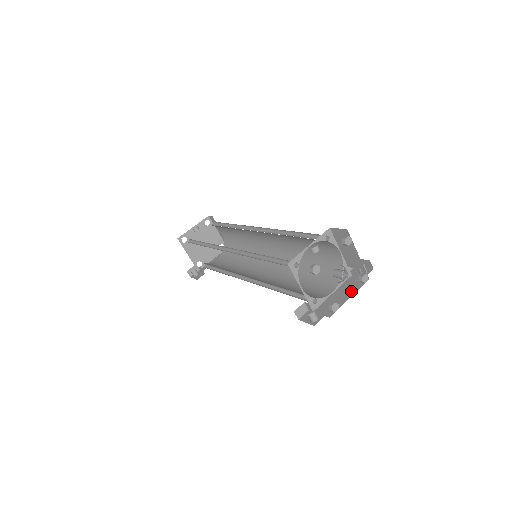
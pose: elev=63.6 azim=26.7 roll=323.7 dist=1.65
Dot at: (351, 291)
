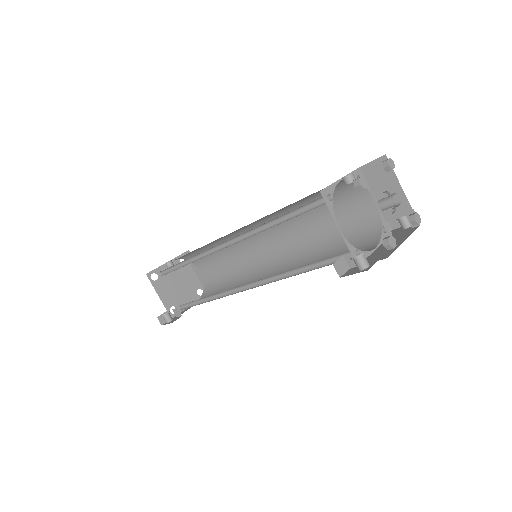
Dot at: (402, 238)
